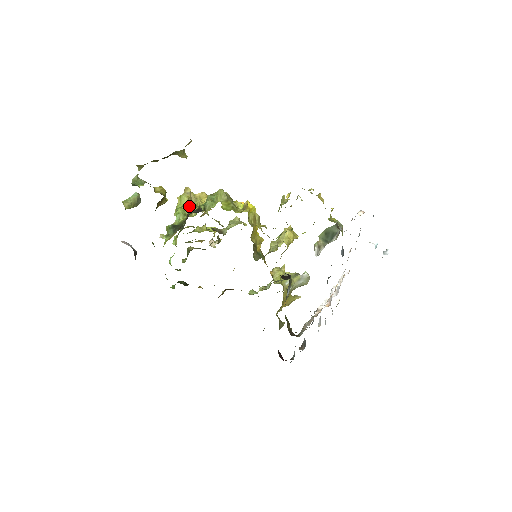
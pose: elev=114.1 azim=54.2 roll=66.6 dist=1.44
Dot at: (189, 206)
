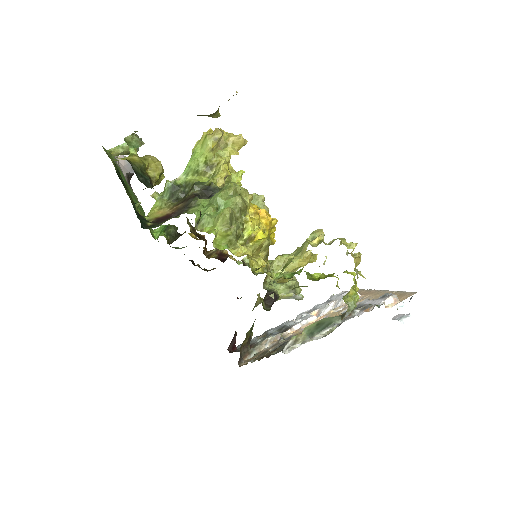
Dot at: (209, 158)
